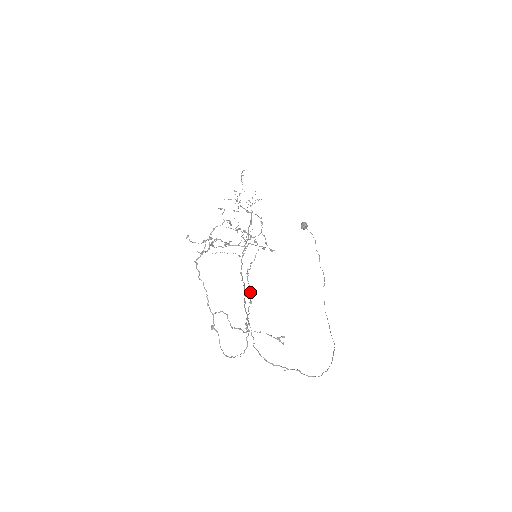
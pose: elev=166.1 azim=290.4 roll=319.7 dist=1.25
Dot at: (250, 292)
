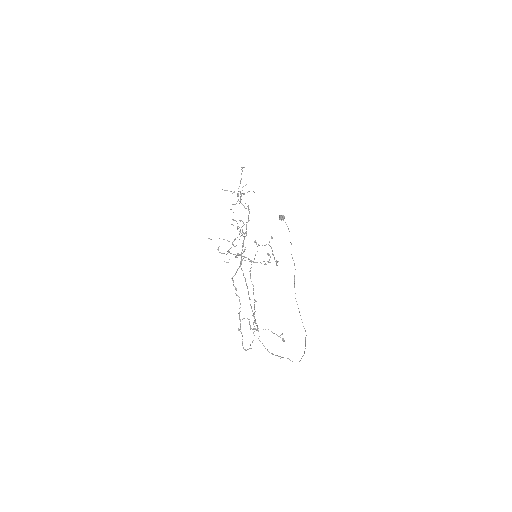
Dot at: (253, 290)
